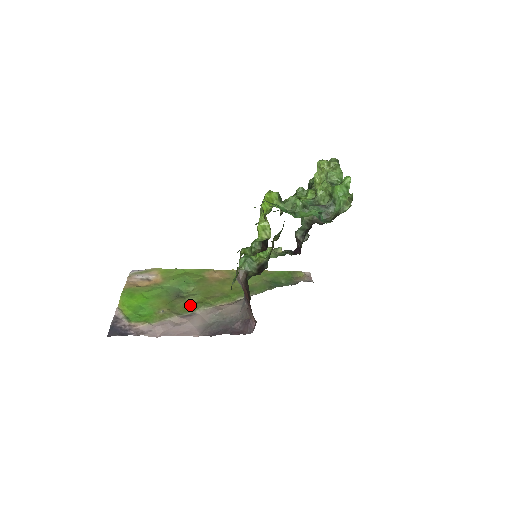
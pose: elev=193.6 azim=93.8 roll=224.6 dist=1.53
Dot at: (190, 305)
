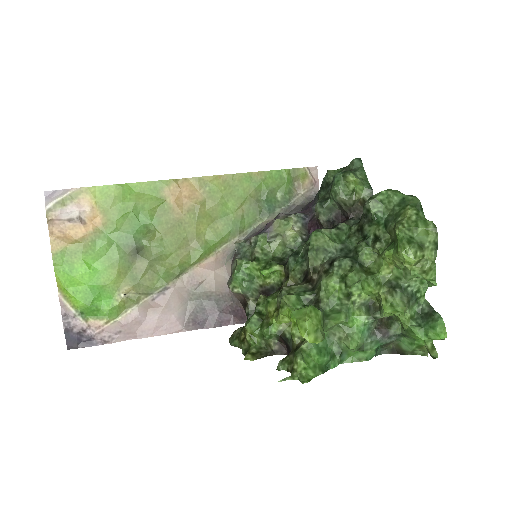
Dot at: (158, 272)
